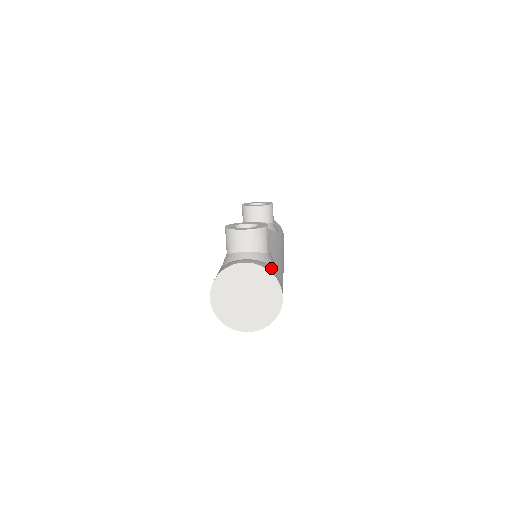
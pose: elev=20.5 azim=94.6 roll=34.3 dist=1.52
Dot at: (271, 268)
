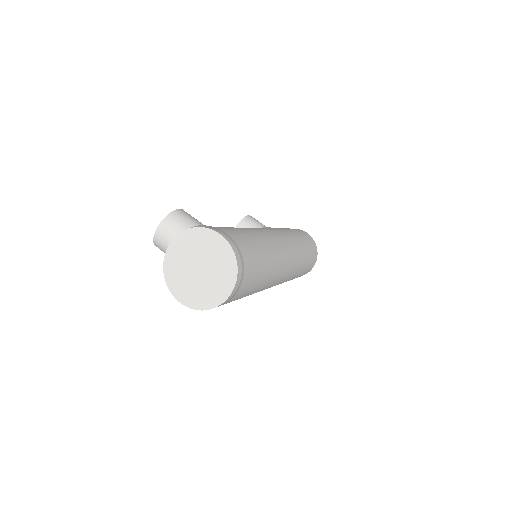
Dot at: occluded
